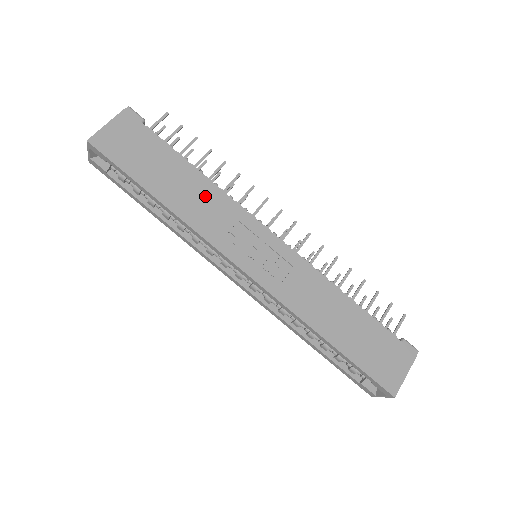
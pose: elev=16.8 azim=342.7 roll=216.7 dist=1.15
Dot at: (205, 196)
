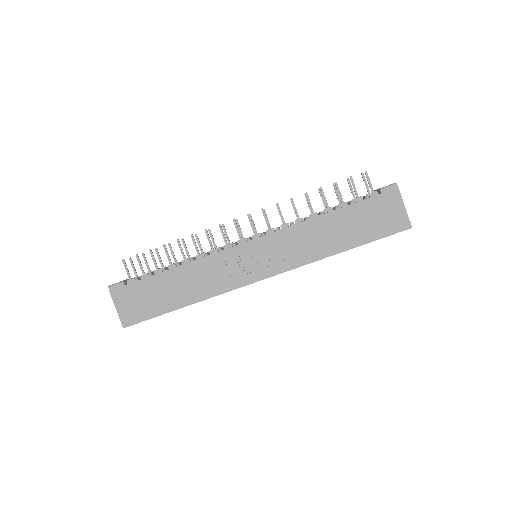
Dot at: (196, 274)
